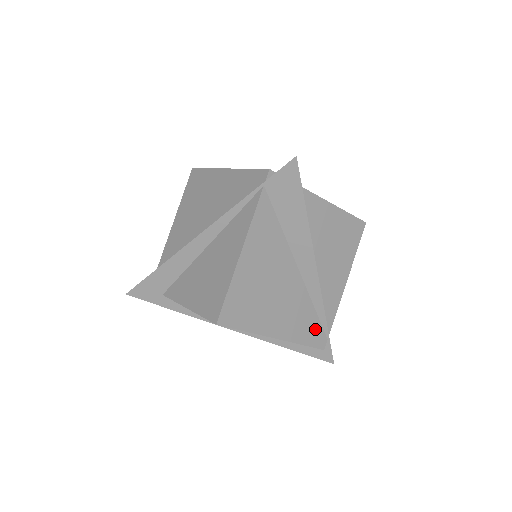
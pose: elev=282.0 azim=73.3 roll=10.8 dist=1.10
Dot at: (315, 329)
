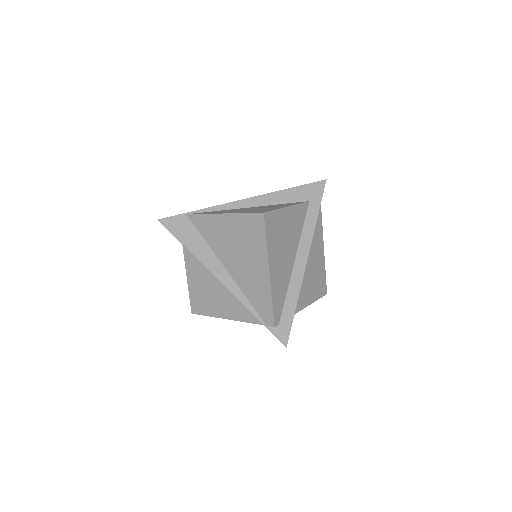
Dot at: occluded
